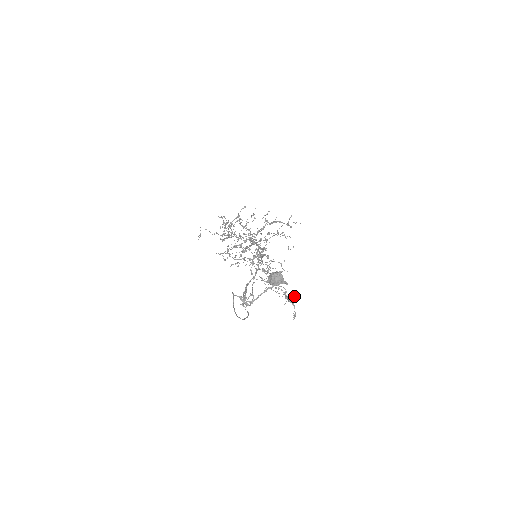
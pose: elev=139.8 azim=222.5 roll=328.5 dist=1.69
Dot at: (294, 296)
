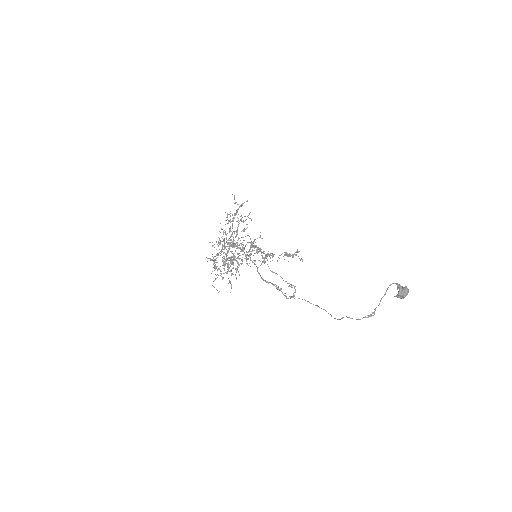
Dot at: occluded
